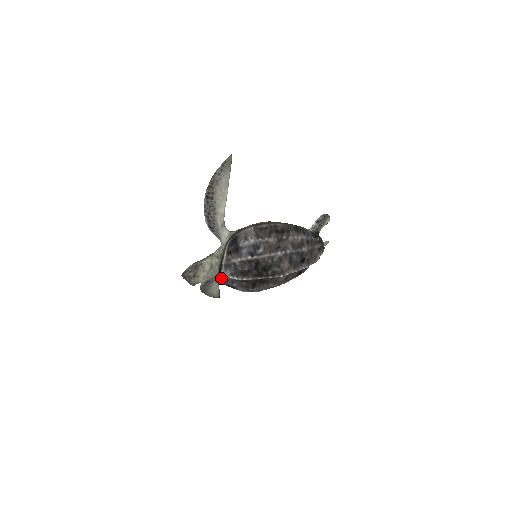
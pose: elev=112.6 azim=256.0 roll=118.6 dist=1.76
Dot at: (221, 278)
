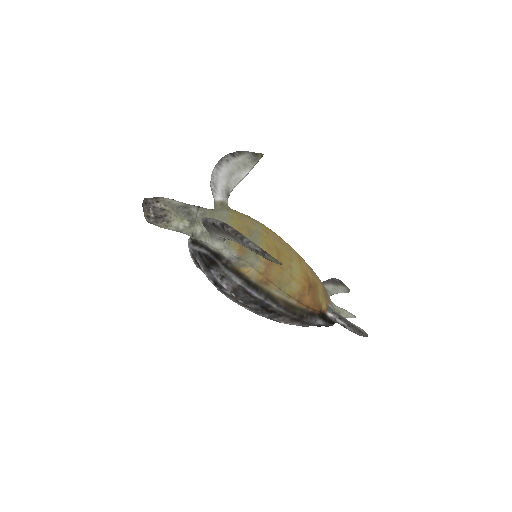
Dot at: occluded
